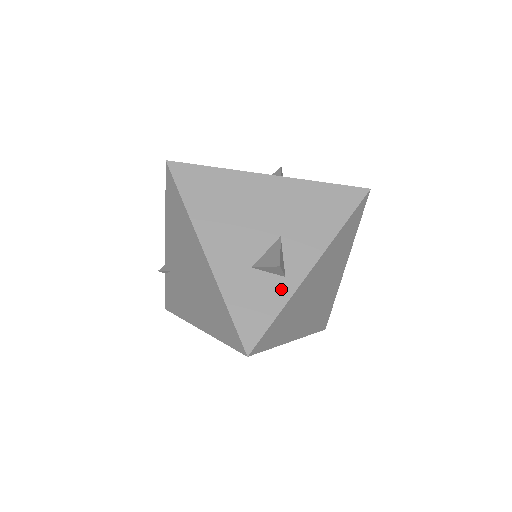
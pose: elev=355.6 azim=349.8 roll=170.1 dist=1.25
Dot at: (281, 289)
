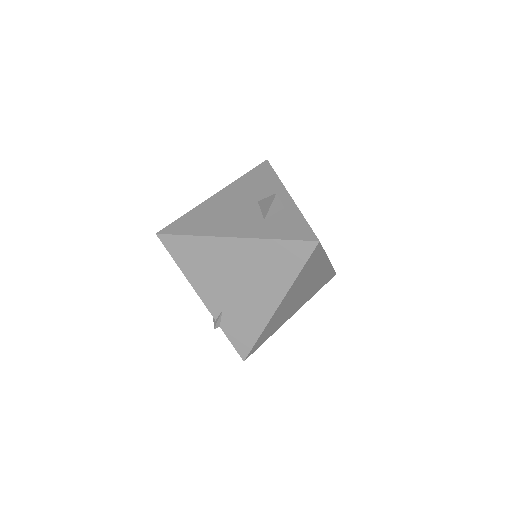
Dot at: (290, 212)
